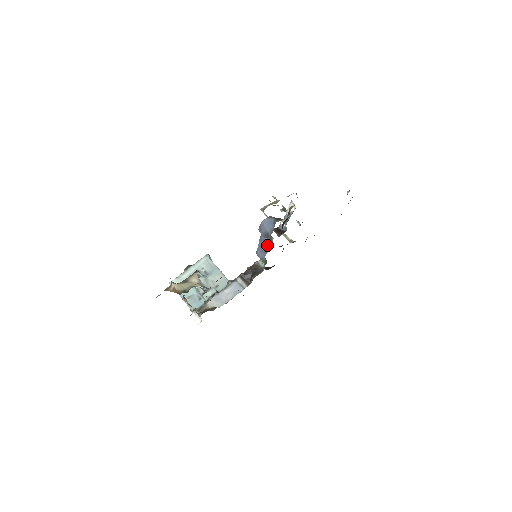
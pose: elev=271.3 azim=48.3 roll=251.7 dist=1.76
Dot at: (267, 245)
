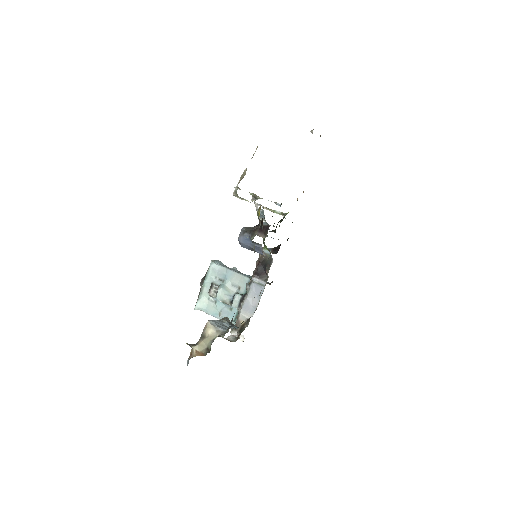
Dot at: (259, 248)
